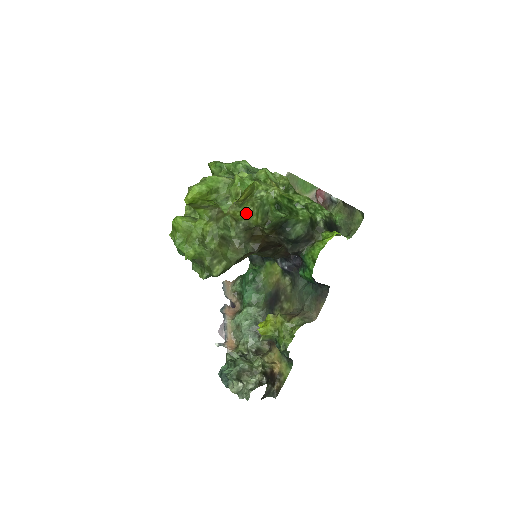
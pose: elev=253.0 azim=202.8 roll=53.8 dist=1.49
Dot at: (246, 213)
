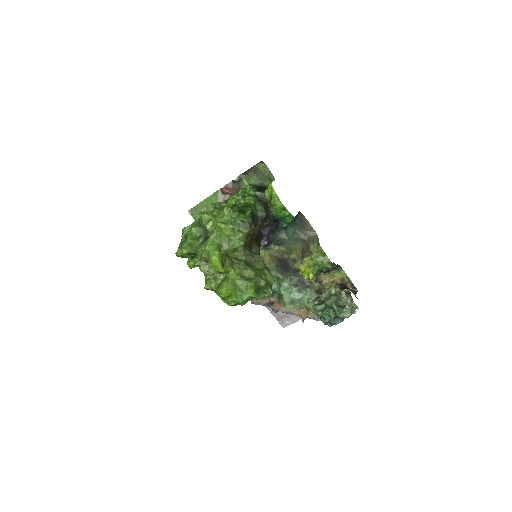
Dot at: occluded
